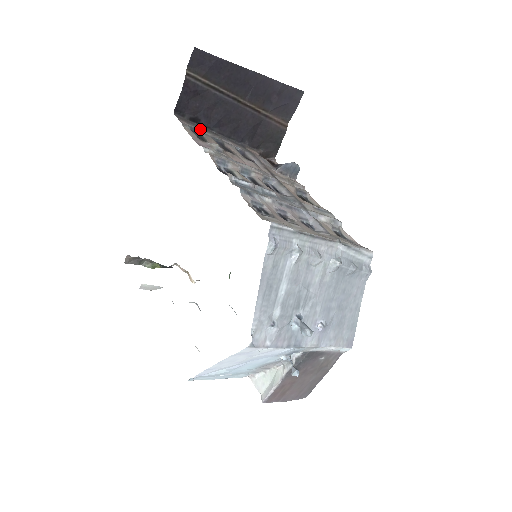
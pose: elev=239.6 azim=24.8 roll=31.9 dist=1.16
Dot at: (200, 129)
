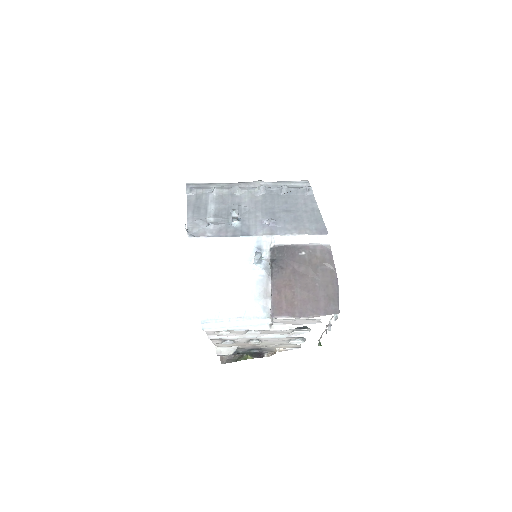
Dot at: occluded
